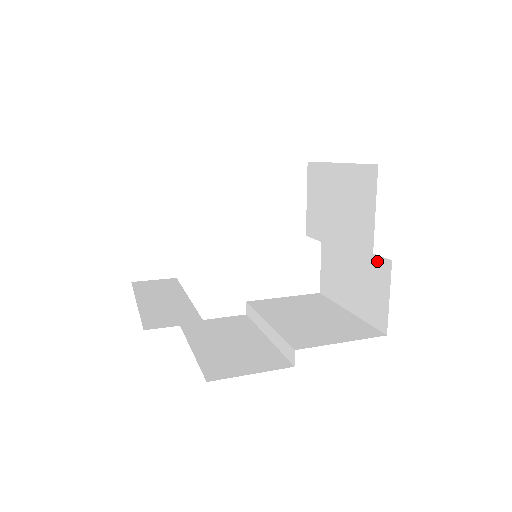
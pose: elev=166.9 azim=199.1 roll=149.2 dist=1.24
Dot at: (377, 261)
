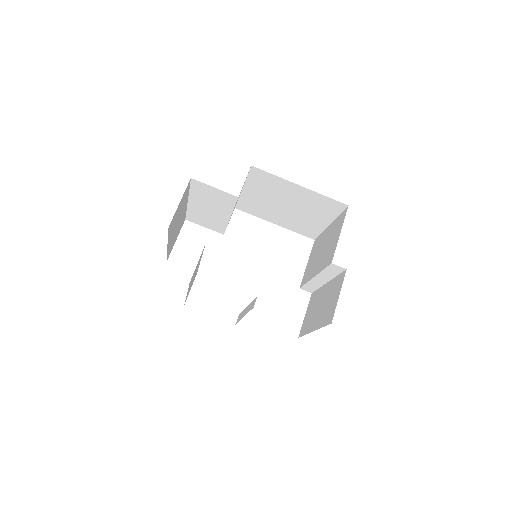
Dot at: (338, 278)
